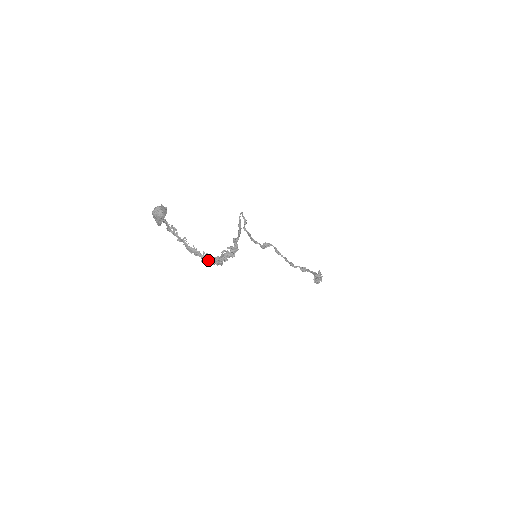
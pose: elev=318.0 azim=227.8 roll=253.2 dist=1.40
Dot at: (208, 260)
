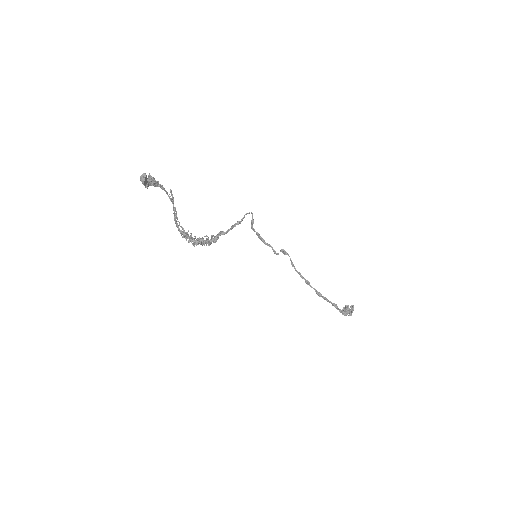
Dot at: (183, 236)
